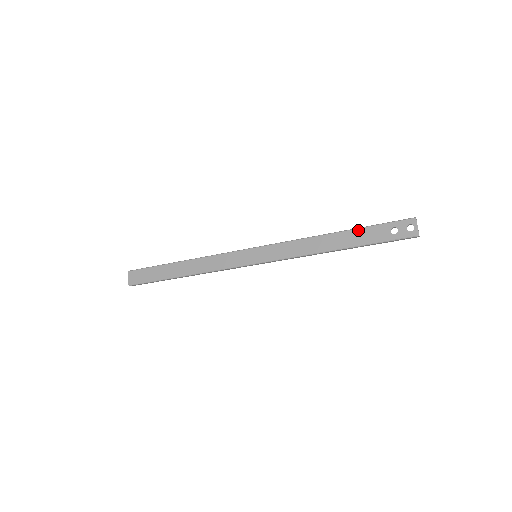
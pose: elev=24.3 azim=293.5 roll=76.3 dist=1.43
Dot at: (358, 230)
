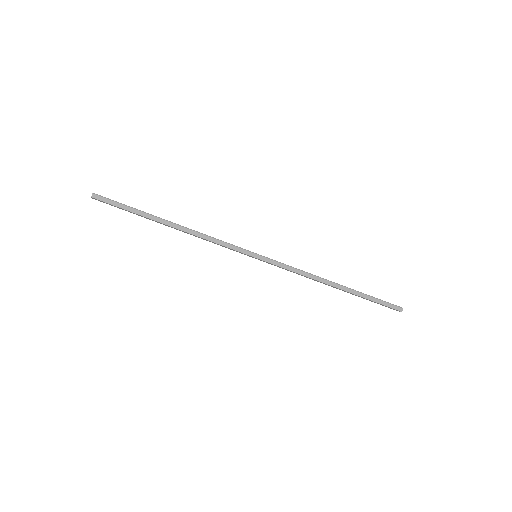
Dot at: occluded
